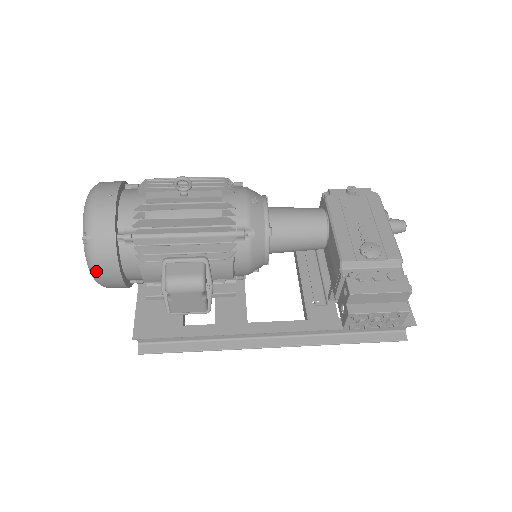
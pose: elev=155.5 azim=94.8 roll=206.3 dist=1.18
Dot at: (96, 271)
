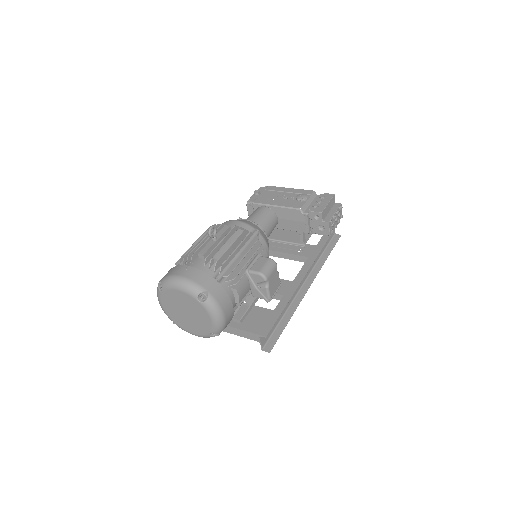
Dot at: (221, 312)
